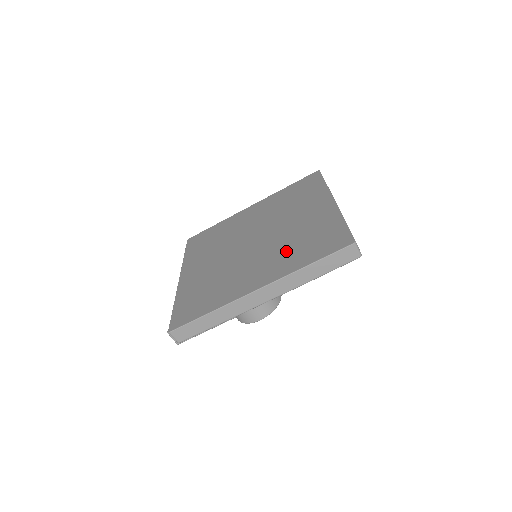
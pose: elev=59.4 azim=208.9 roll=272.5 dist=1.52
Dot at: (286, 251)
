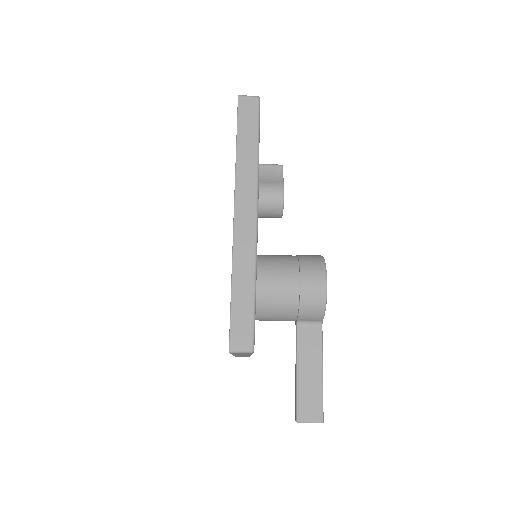
Dot at: occluded
